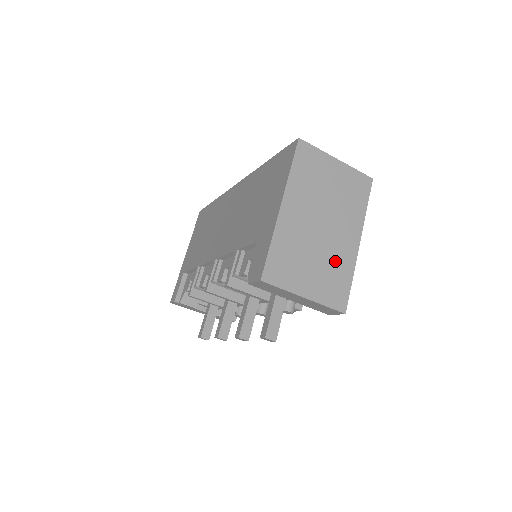
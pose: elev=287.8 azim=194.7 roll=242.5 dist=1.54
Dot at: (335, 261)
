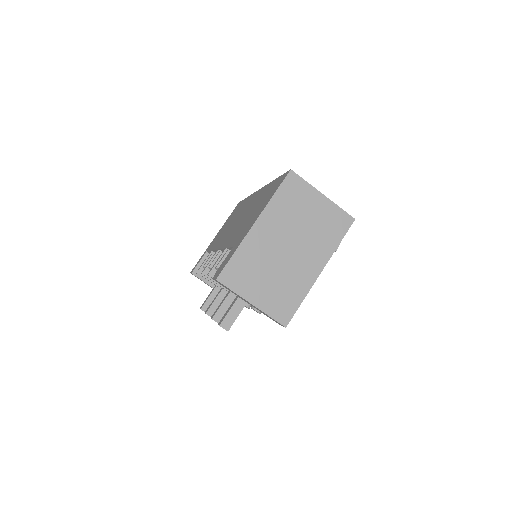
Dot at: (291, 281)
